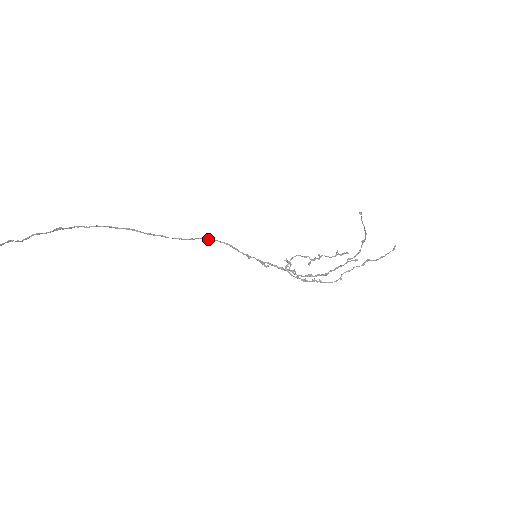
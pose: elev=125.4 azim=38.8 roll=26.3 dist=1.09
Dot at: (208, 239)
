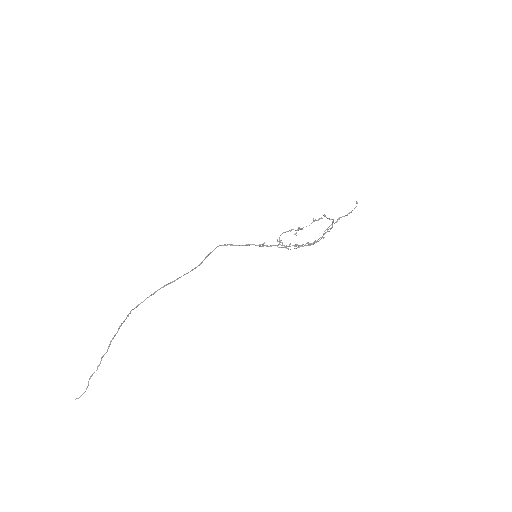
Dot at: occluded
